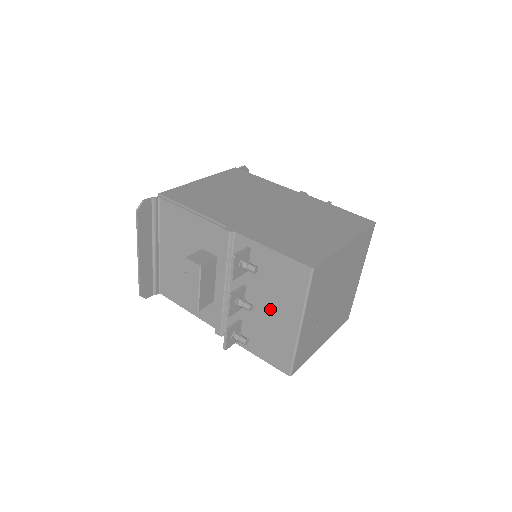
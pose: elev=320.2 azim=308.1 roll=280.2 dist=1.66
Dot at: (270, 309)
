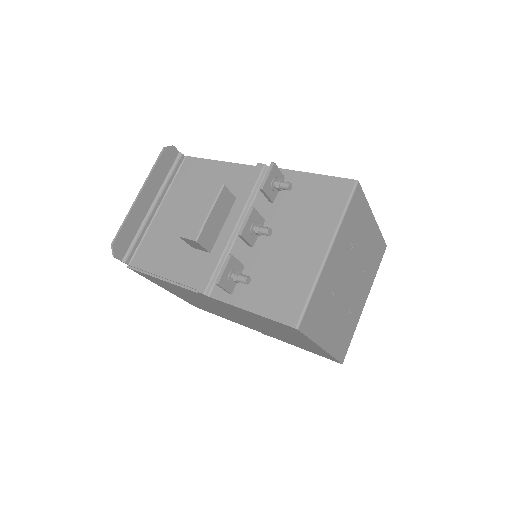
Dot at: (291, 240)
